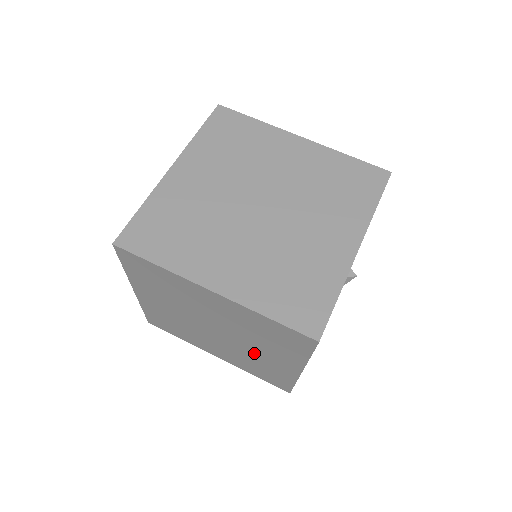
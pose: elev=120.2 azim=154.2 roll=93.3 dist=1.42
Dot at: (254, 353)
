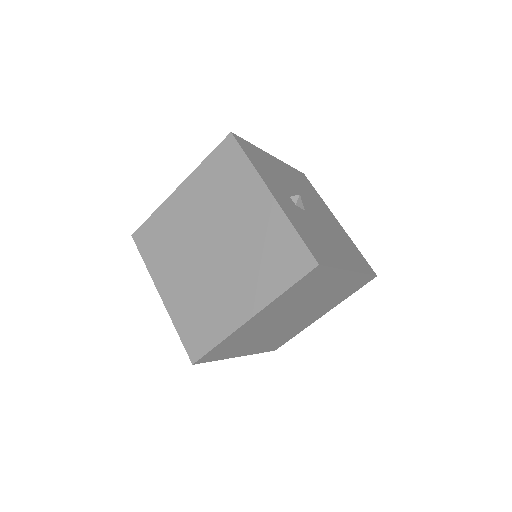
Dot at: (324, 296)
